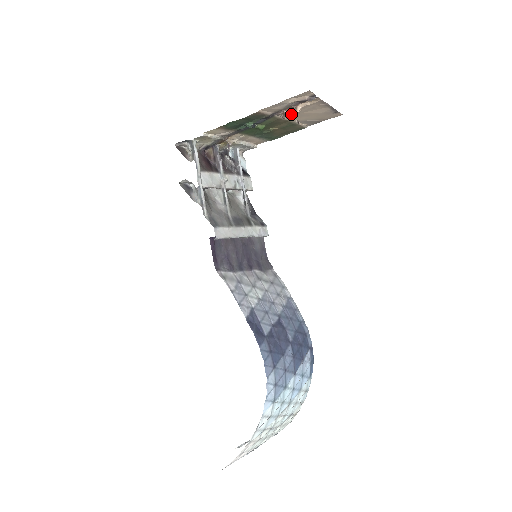
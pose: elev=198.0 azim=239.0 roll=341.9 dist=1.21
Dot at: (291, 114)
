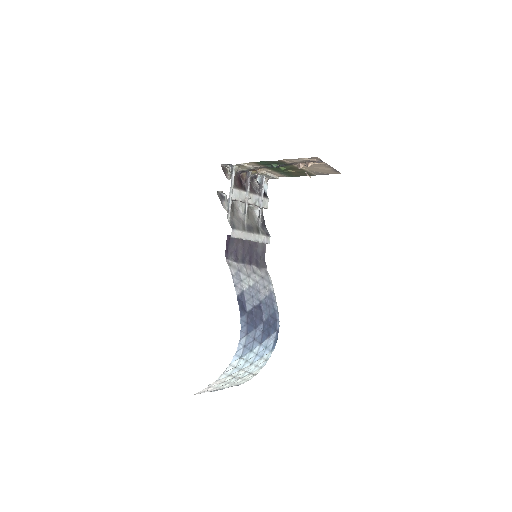
Dot at: (304, 166)
